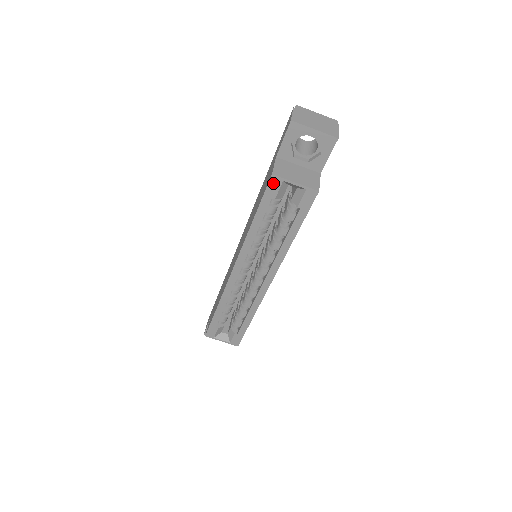
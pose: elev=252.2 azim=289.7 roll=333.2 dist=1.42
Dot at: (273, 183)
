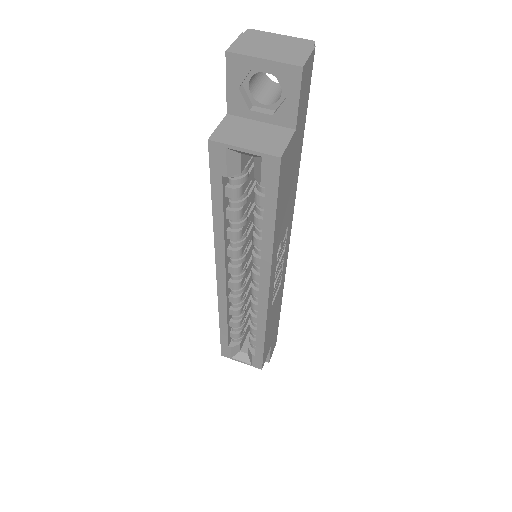
Dot at: (215, 153)
